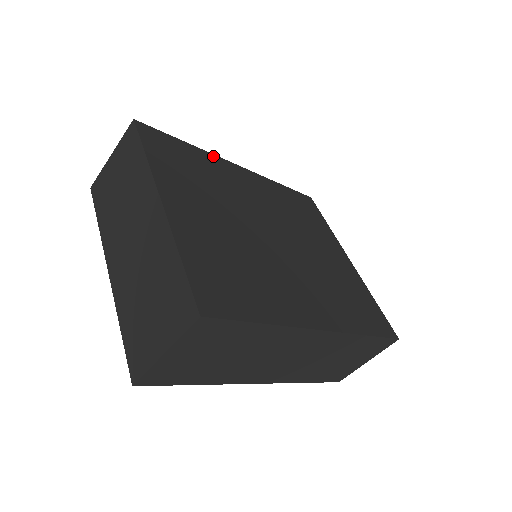
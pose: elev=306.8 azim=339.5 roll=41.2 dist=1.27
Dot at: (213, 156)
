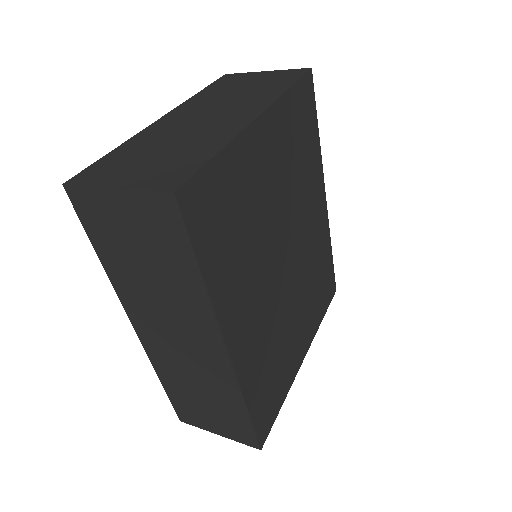
Dot at: (321, 166)
